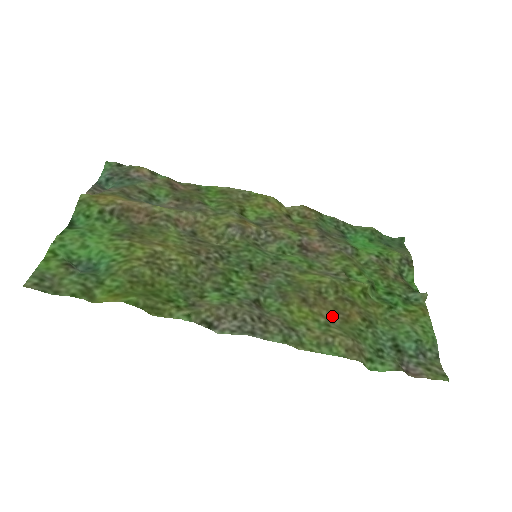
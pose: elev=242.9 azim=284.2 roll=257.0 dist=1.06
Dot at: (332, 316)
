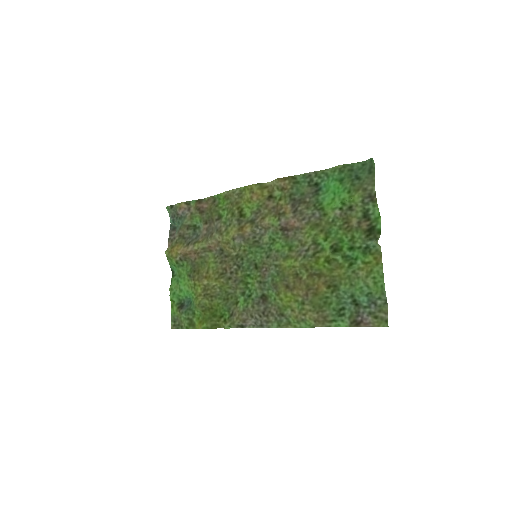
Dot at: (306, 294)
